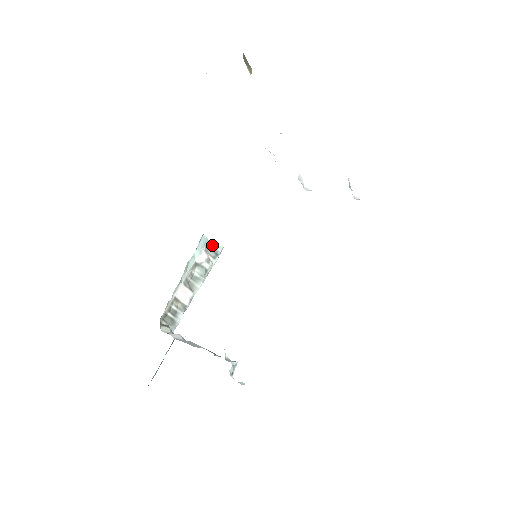
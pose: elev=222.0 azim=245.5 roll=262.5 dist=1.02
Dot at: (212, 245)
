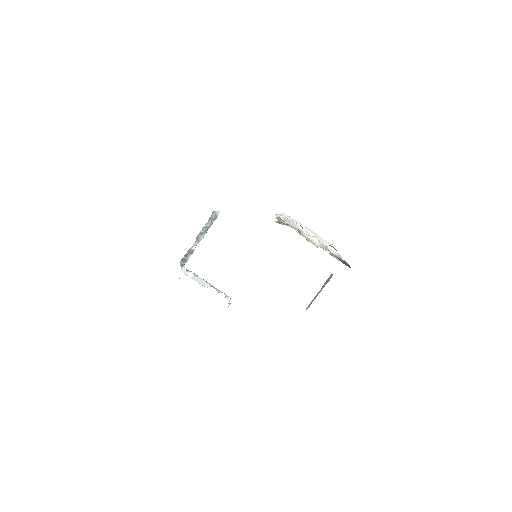
Dot at: (214, 211)
